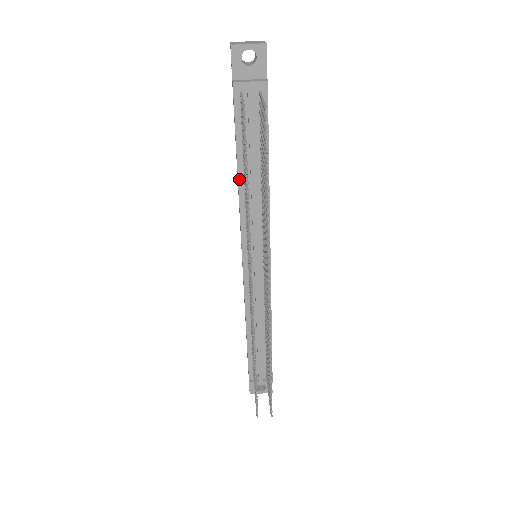
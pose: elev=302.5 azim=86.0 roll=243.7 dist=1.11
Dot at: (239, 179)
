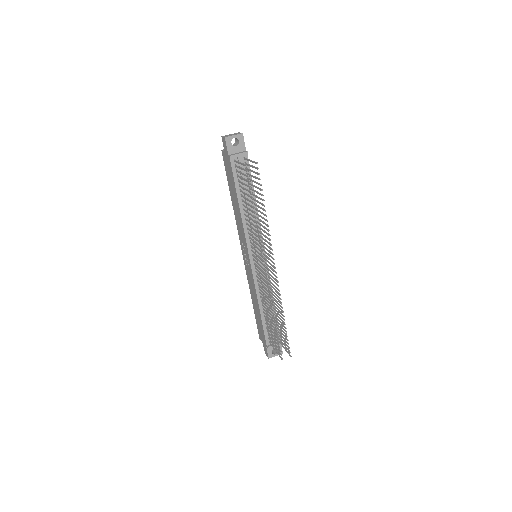
Dot at: (240, 209)
